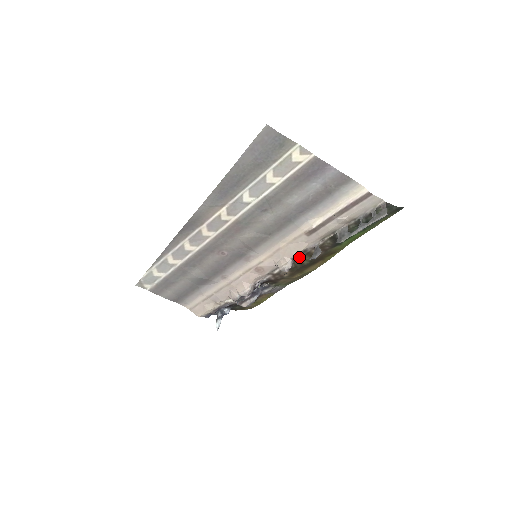
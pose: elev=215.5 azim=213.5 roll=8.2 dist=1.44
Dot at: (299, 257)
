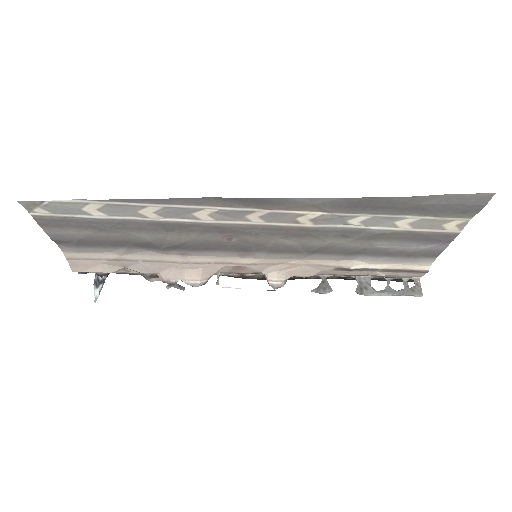
Dot at: occluded
